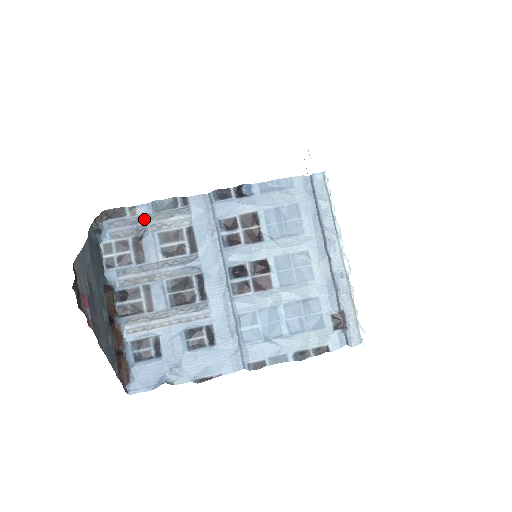
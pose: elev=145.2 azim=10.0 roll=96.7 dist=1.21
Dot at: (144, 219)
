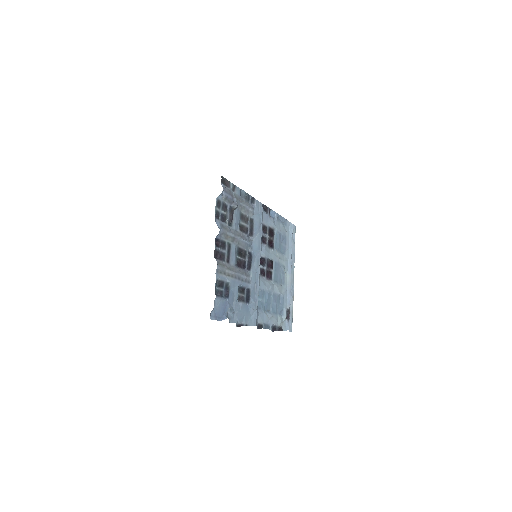
Dot at: (237, 197)
